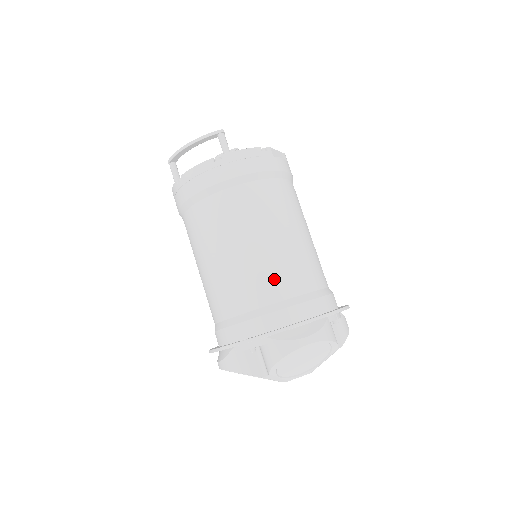
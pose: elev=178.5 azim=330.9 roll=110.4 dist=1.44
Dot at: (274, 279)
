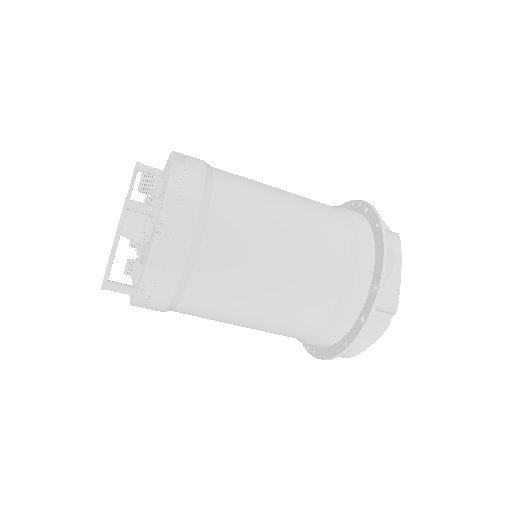
Dot at: (325, 253)
